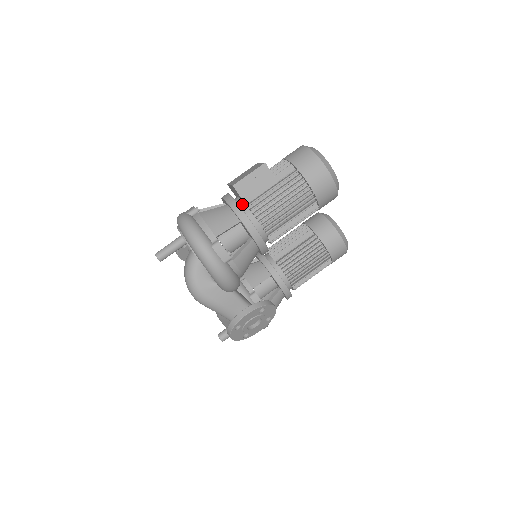
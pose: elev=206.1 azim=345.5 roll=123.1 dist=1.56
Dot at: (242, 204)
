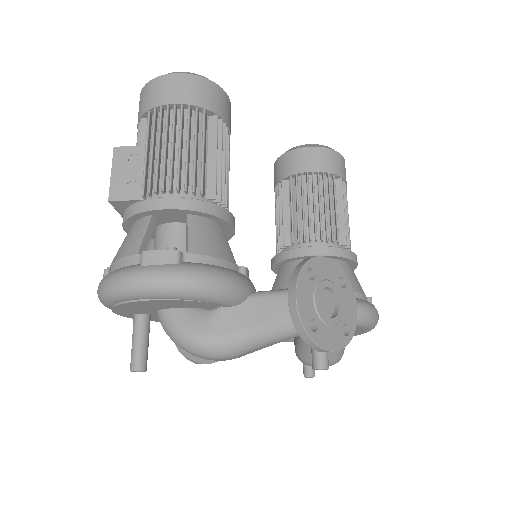
Dot at: occluded
